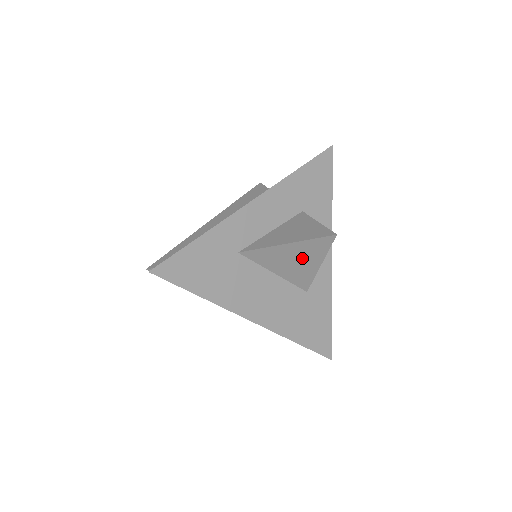
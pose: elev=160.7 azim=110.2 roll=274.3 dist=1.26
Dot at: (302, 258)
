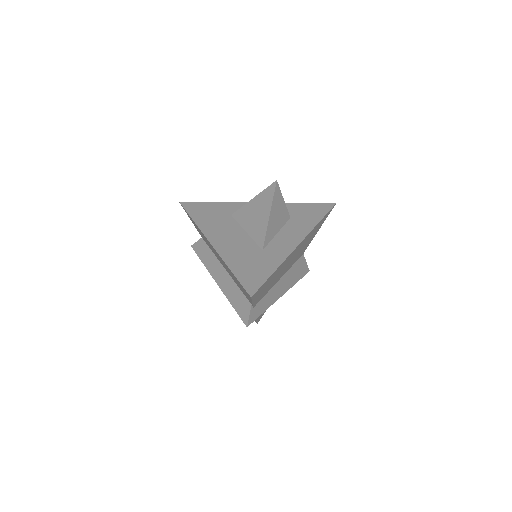
Dot at: (260, 210)
